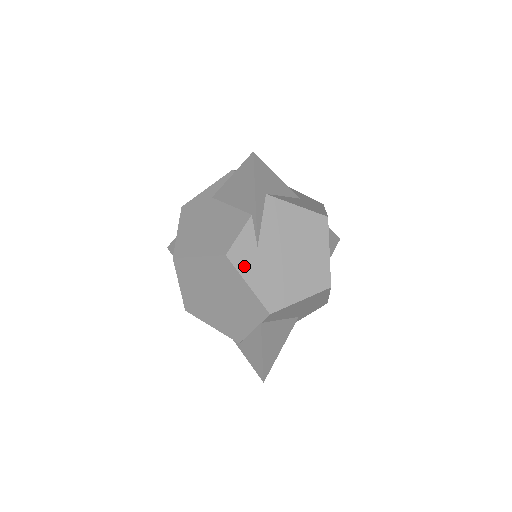
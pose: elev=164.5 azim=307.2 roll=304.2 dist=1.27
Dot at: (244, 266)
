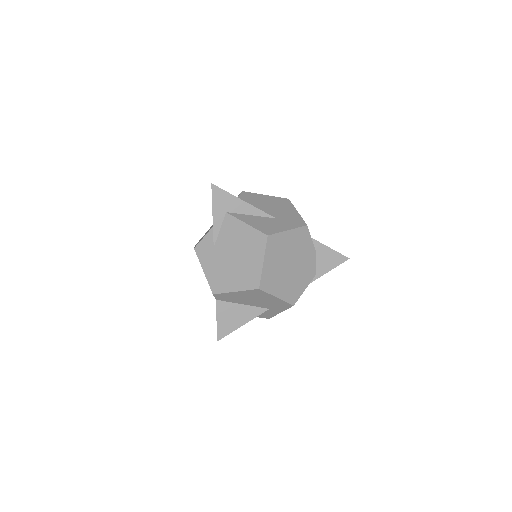
Dot at: (203, 258)
